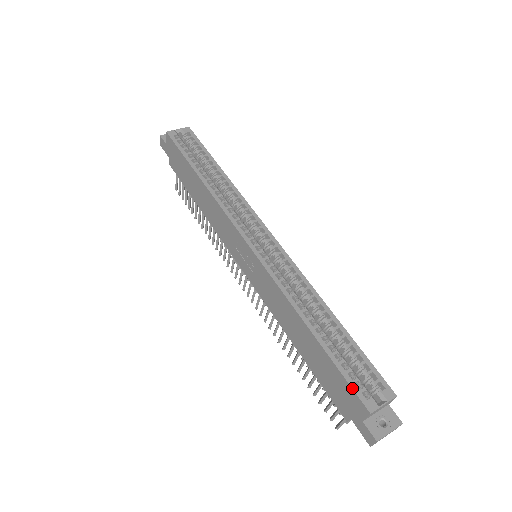
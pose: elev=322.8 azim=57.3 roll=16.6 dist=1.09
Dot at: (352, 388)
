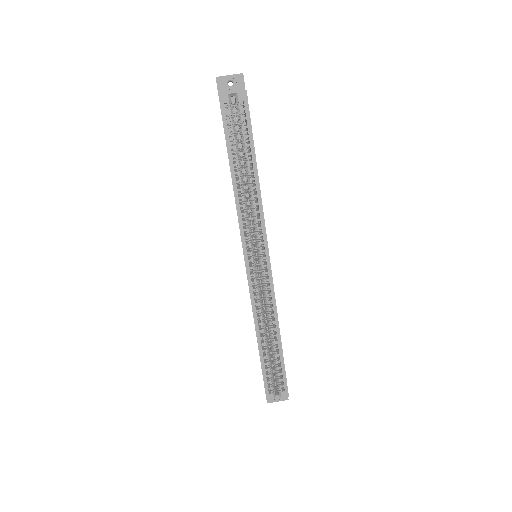
Dot at: (264, 385)
